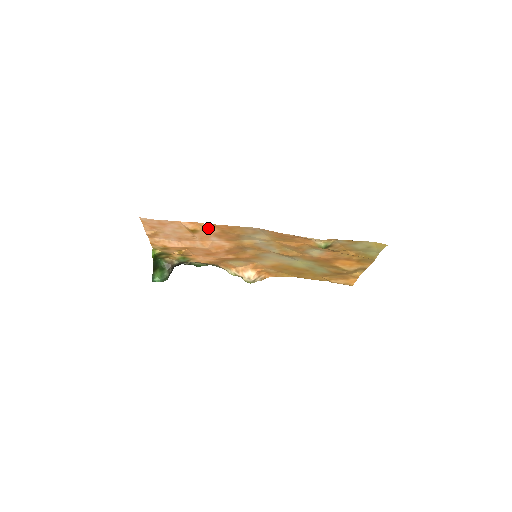
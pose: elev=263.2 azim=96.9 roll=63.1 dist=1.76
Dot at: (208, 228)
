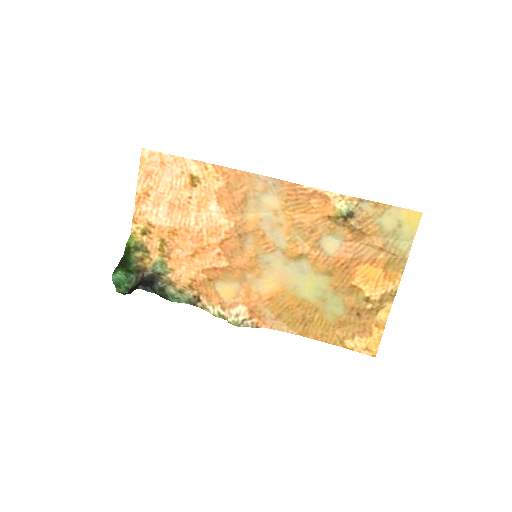
Dot at: (213, 176)
